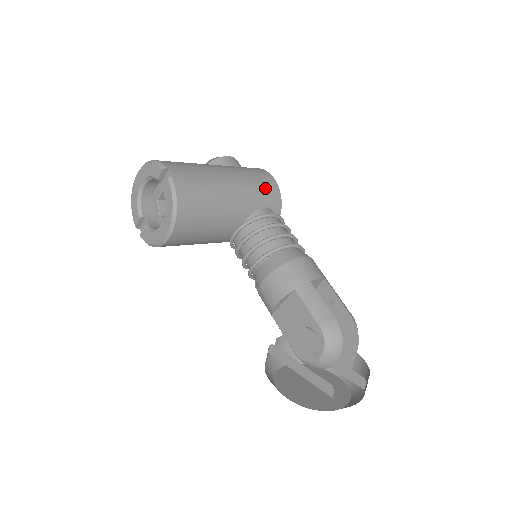
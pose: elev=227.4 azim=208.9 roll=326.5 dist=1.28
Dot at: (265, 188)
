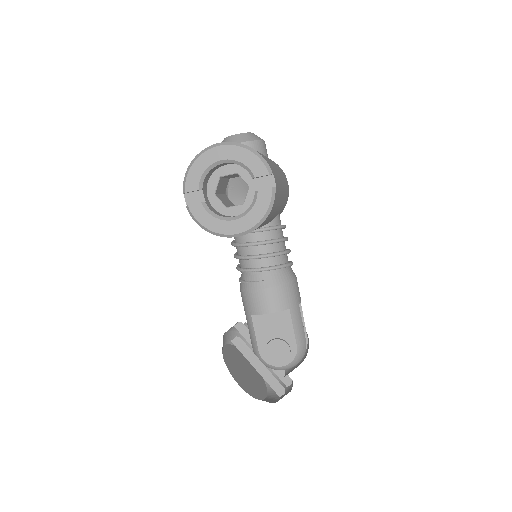
Dot at: occluded
